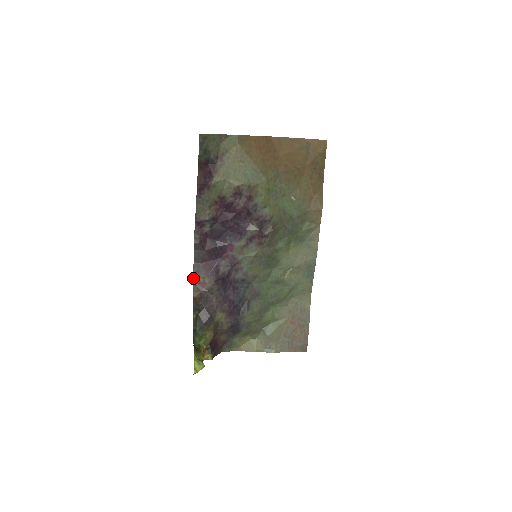
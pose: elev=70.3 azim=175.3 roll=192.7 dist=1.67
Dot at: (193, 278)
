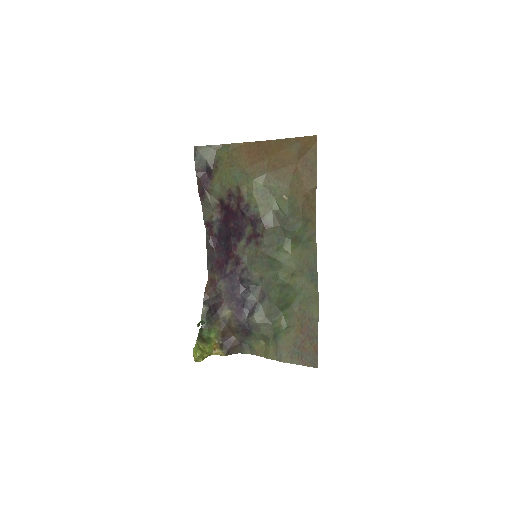
Dot at: (208, 275)
